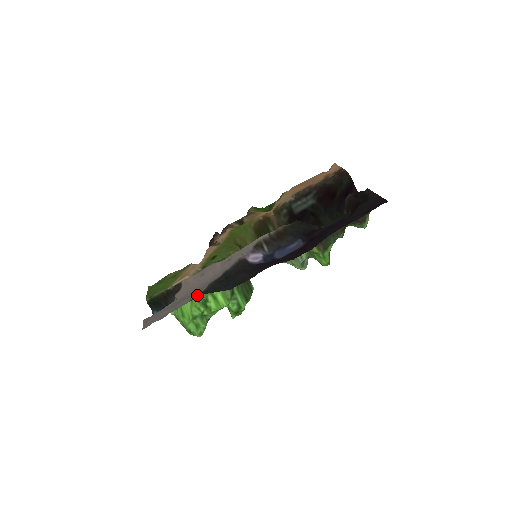
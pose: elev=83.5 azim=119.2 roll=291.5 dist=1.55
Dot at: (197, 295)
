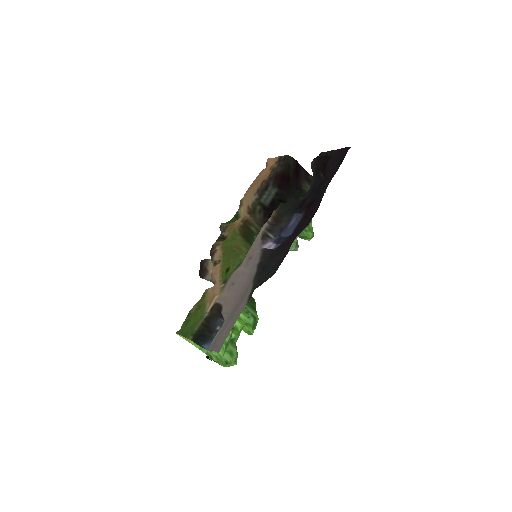
Dot at: (249, 294)
